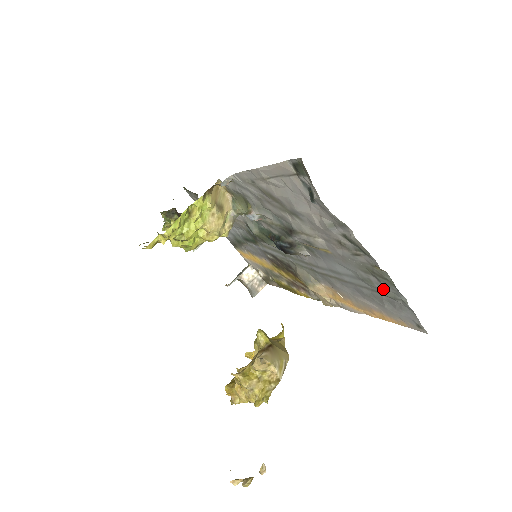
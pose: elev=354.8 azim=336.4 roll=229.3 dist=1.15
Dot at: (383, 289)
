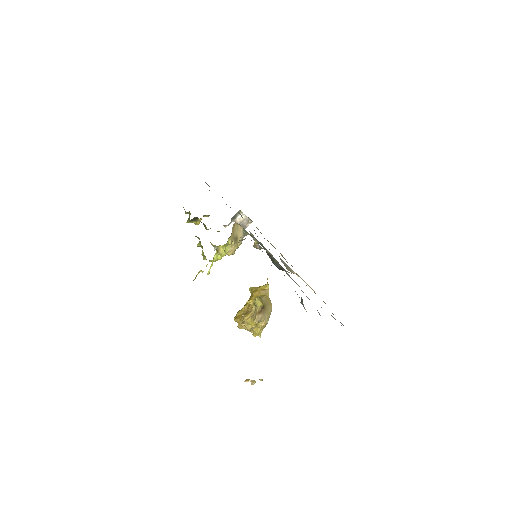
Dot at: (331, 315)
